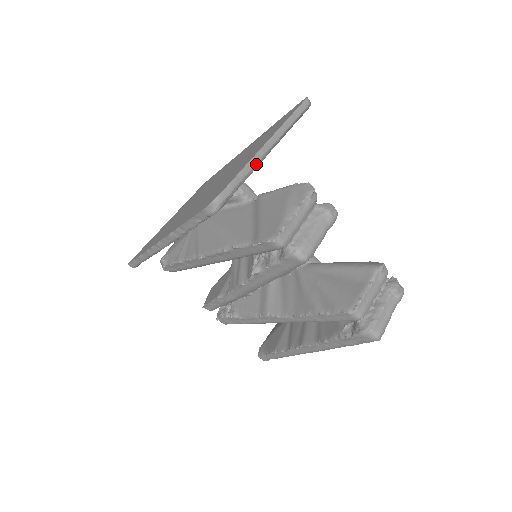
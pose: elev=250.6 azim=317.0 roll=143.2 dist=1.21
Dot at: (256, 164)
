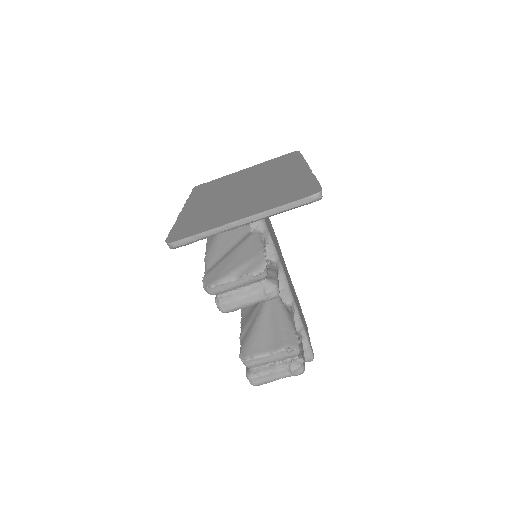
Dot at: (222, 231)
